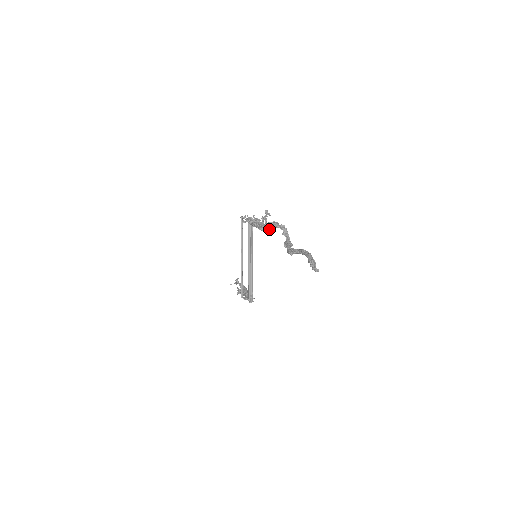
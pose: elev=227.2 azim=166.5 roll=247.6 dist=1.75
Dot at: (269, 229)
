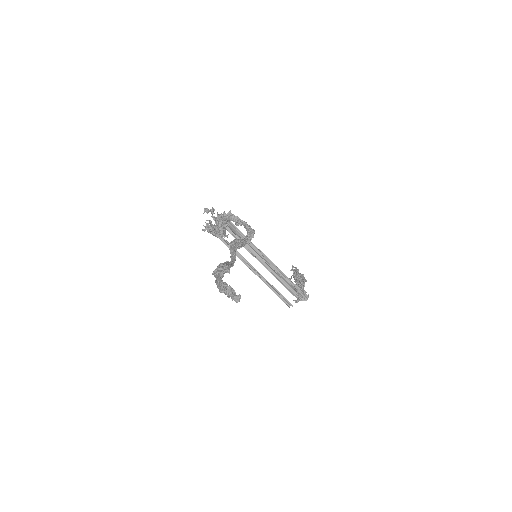
Dot at: (221, 231)
